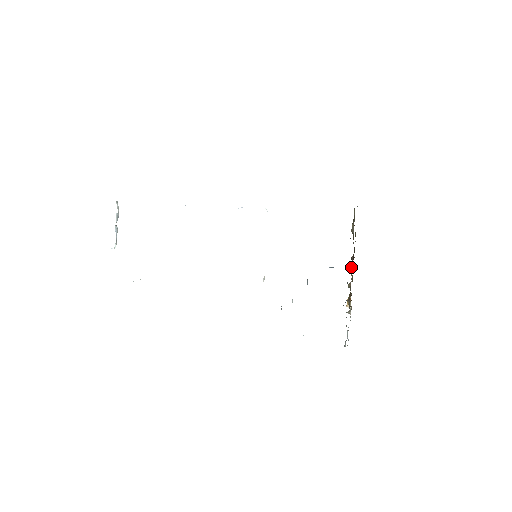
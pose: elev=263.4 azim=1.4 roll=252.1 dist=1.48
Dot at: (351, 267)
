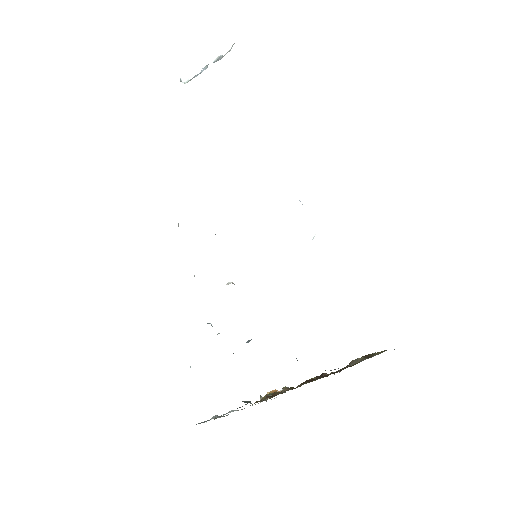
Dot at: (306, 382)
